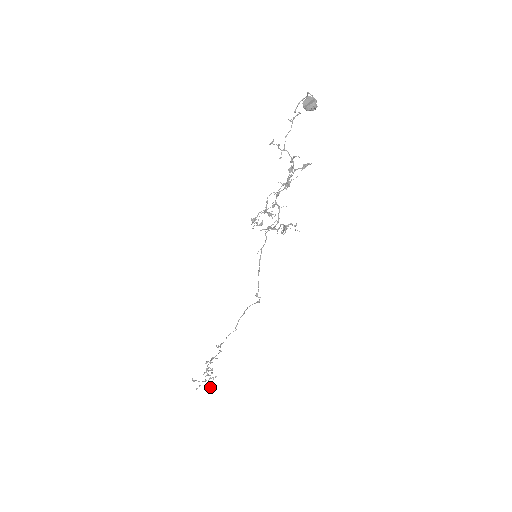
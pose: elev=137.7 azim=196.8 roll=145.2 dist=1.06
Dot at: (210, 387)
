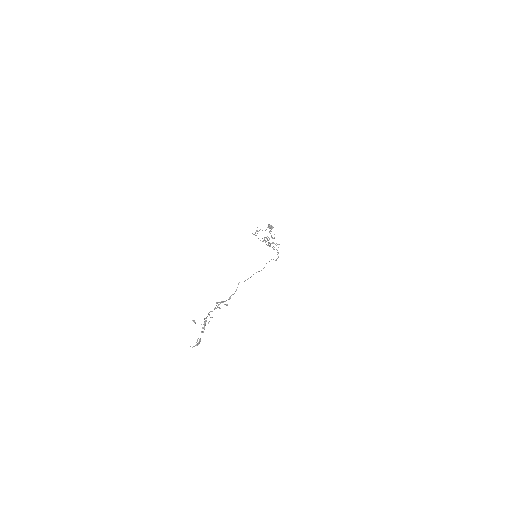
Dot at: (199, 342)
